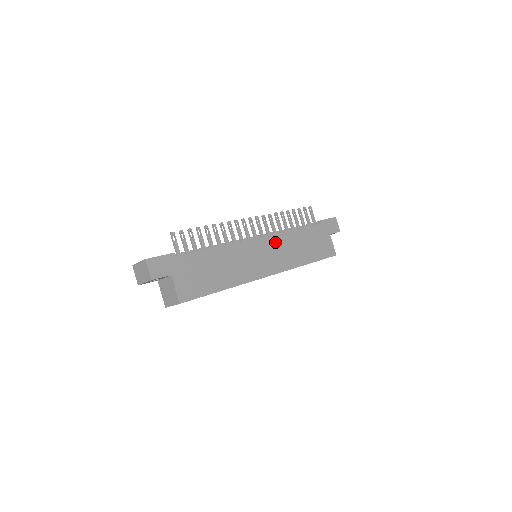
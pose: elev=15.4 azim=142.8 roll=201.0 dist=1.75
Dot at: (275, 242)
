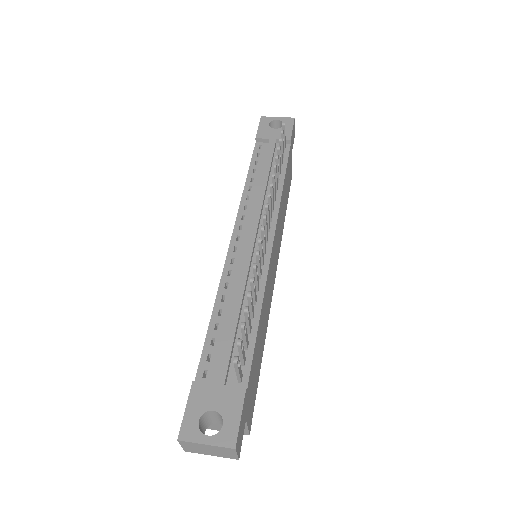
Dot at: (278, 226)
